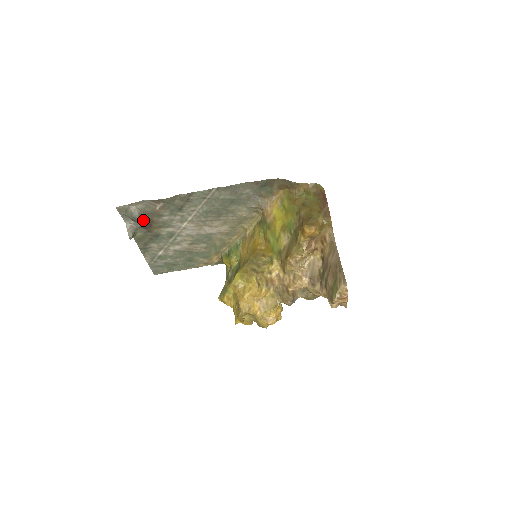
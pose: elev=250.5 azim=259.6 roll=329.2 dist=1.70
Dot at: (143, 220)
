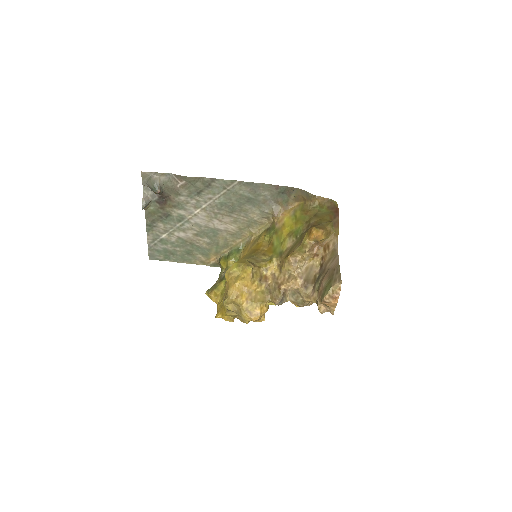
Dot at: (161, 193)
